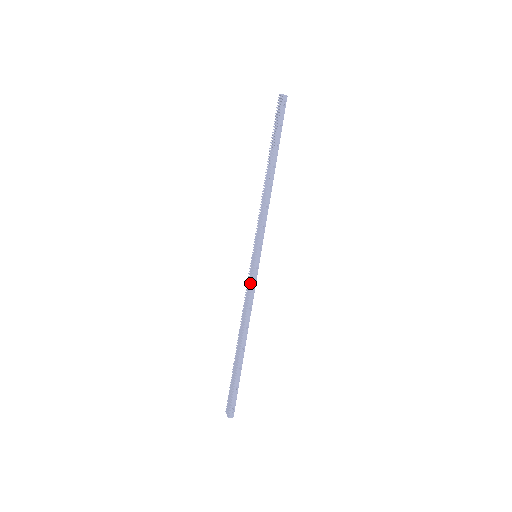
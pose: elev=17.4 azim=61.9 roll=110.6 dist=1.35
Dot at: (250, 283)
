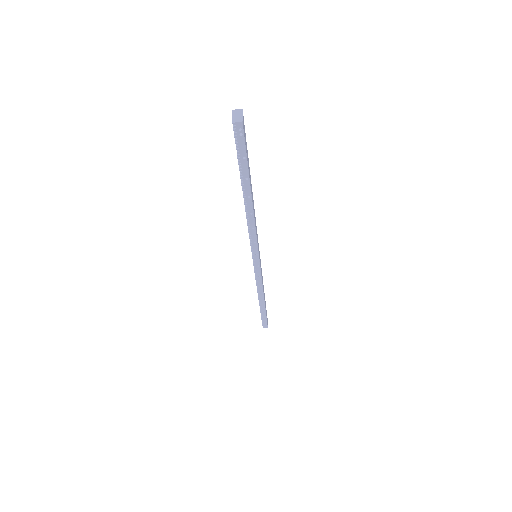
Dot at: (256, 272)
